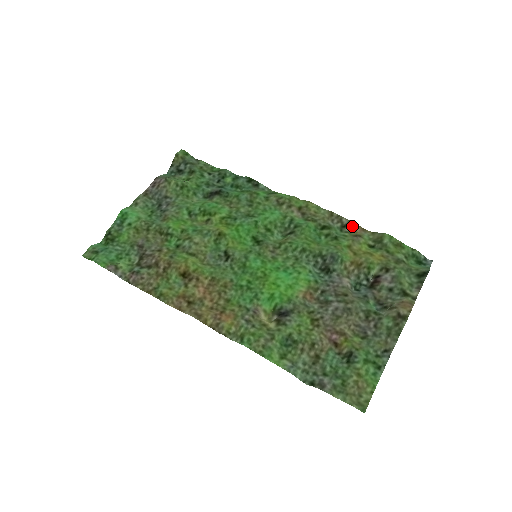
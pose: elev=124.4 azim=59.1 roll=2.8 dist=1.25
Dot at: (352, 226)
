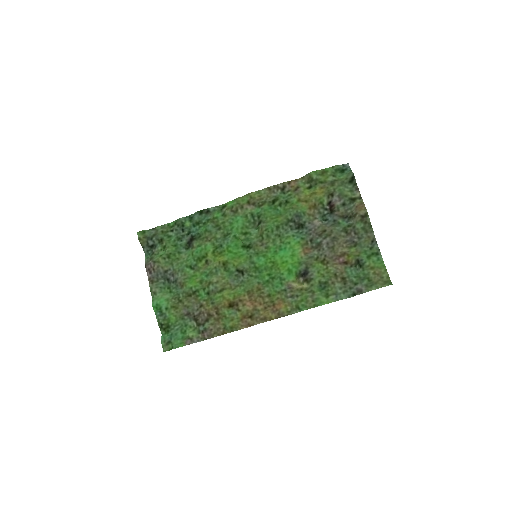
Dot at: (287, 185)
